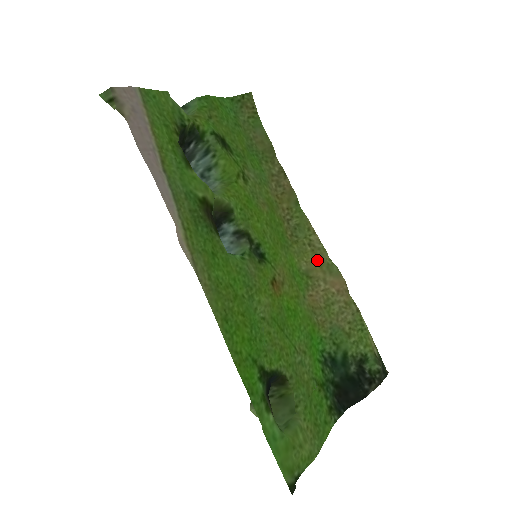
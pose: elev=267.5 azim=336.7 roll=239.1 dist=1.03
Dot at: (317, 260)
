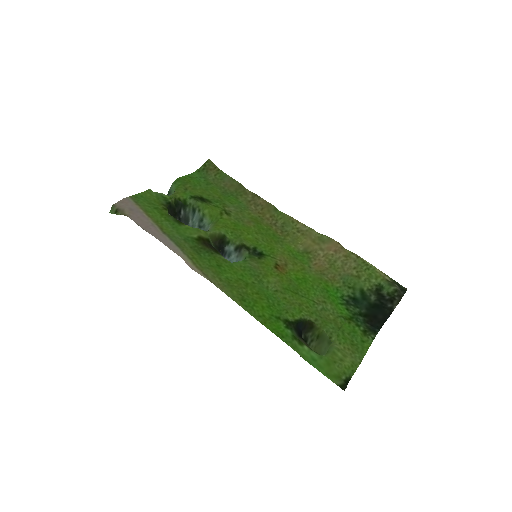
Dot at: (309, 239)
